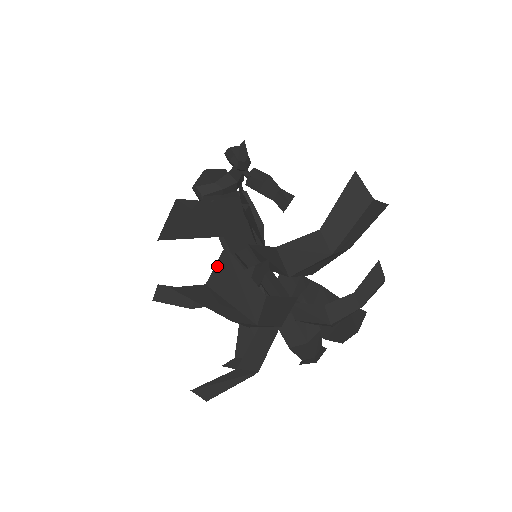
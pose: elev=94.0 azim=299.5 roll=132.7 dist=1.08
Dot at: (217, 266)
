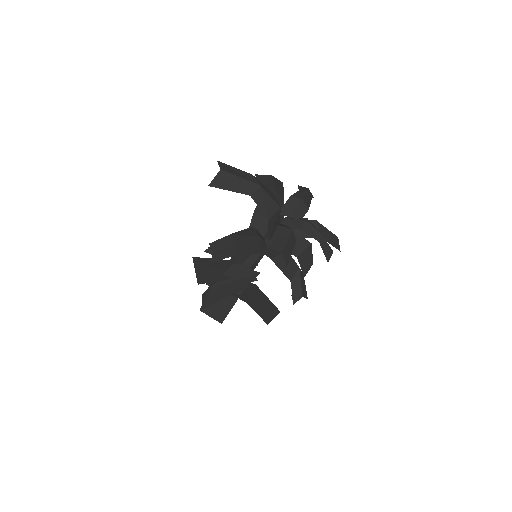
Dot at: (220, 165)
